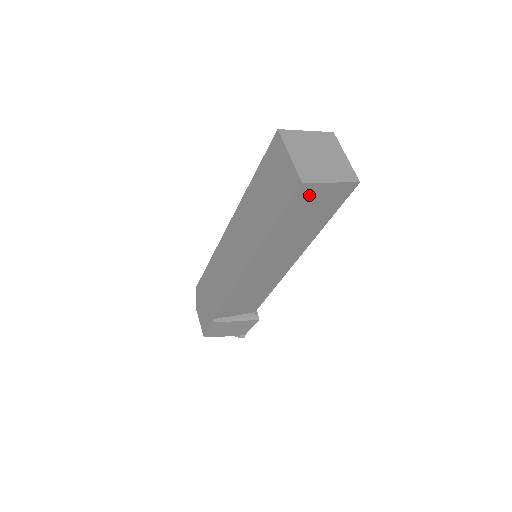
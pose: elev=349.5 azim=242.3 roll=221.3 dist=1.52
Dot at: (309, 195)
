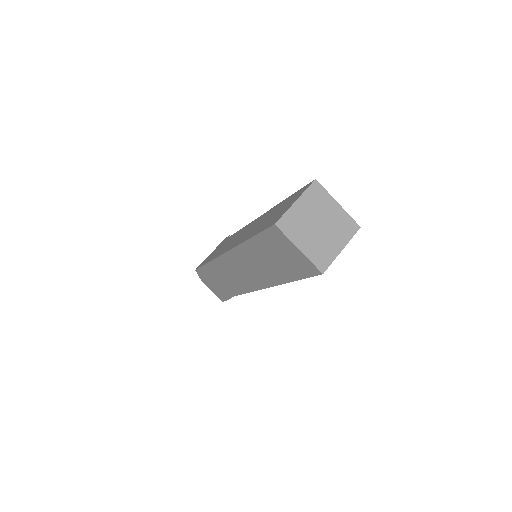
Dot at: occluded
